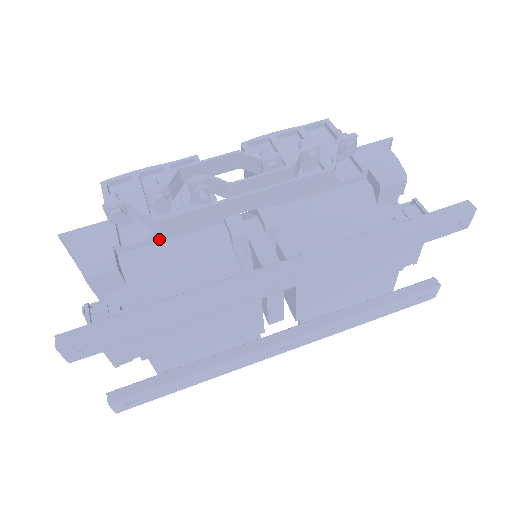
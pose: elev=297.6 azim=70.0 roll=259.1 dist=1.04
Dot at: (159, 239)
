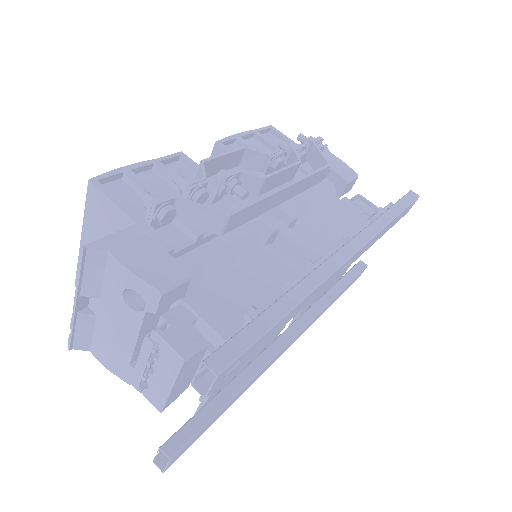
Dot at: (202, 241)
